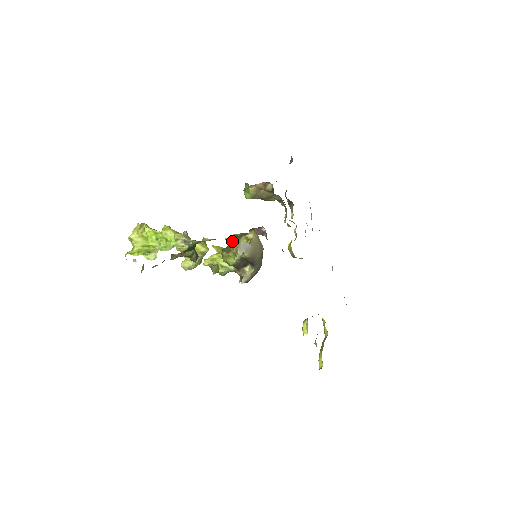
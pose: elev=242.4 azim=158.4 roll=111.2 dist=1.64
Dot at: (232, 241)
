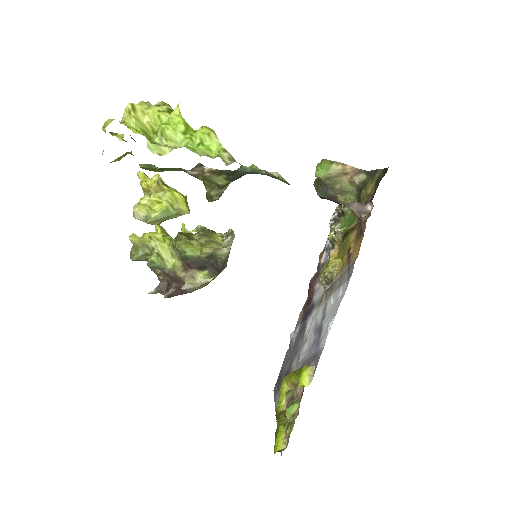
Dot at: occluded
